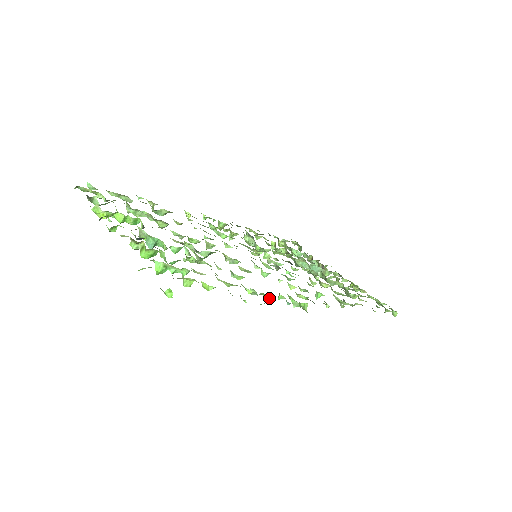
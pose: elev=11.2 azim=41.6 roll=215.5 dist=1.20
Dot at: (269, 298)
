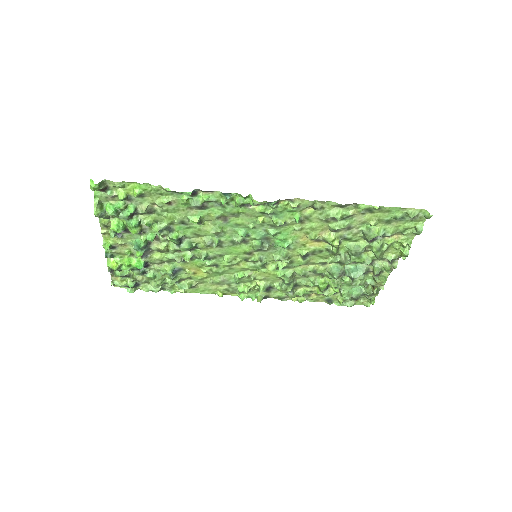
Dot at: (205, 199)
